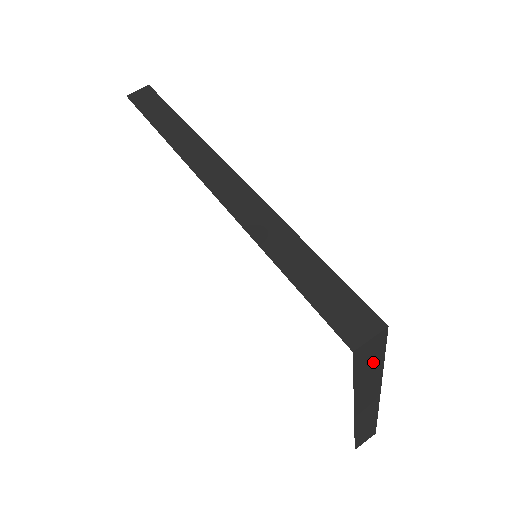
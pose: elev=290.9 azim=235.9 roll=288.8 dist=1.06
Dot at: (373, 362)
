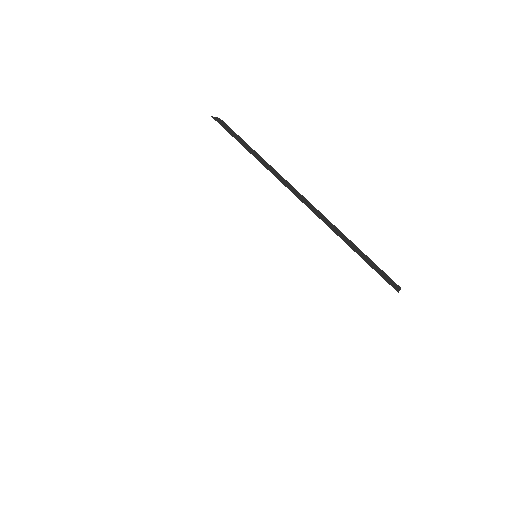
Dot at: occluded
